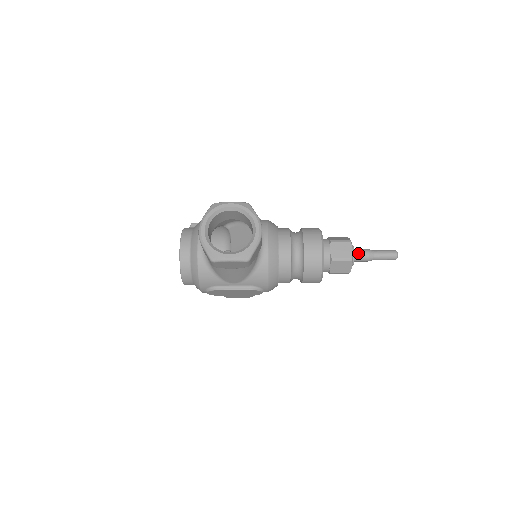
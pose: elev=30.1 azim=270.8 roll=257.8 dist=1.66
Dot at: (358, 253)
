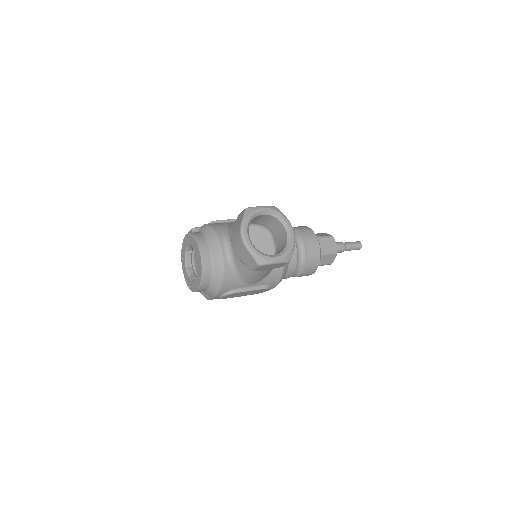
Dot at: occluded
